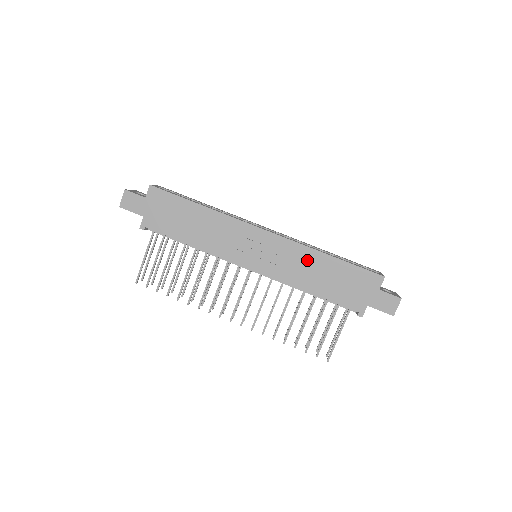
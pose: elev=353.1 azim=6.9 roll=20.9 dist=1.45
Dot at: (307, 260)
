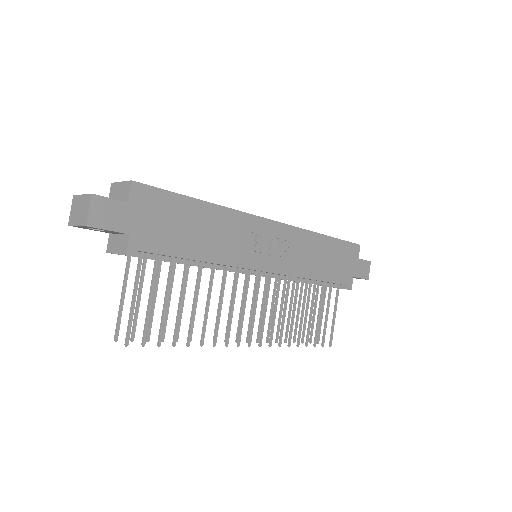
Dot at: (310, 246)
